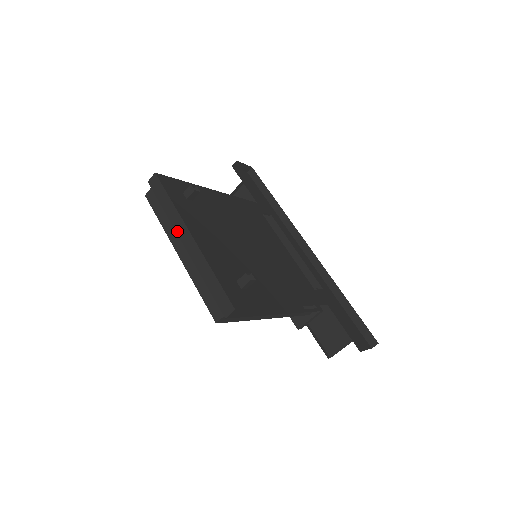
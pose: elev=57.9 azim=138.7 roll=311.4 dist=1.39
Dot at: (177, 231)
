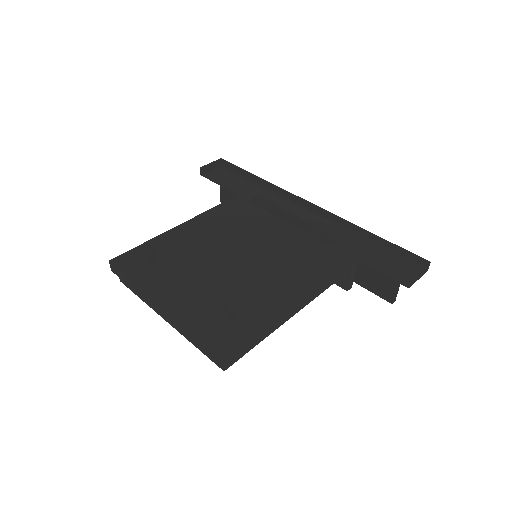
Dot at: (150, 304)
